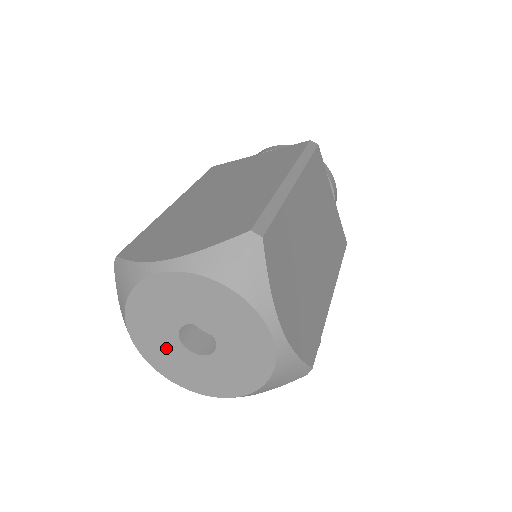
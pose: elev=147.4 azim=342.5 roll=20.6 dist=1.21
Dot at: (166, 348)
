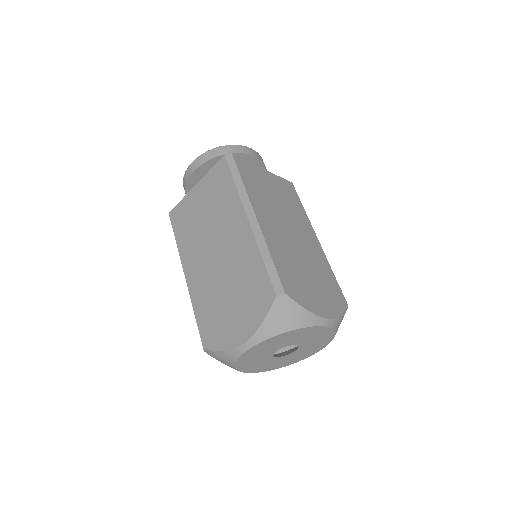
Dot at: (270, 363)
